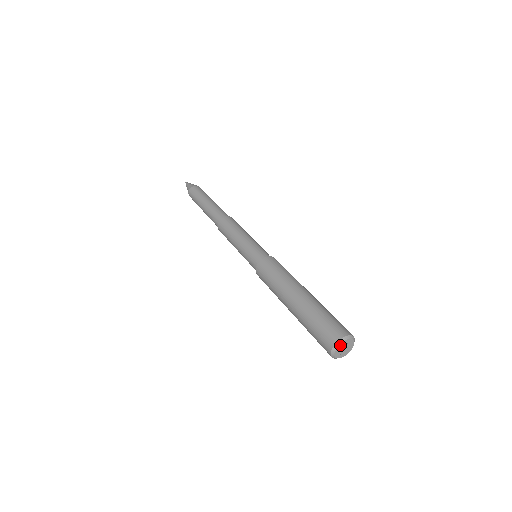
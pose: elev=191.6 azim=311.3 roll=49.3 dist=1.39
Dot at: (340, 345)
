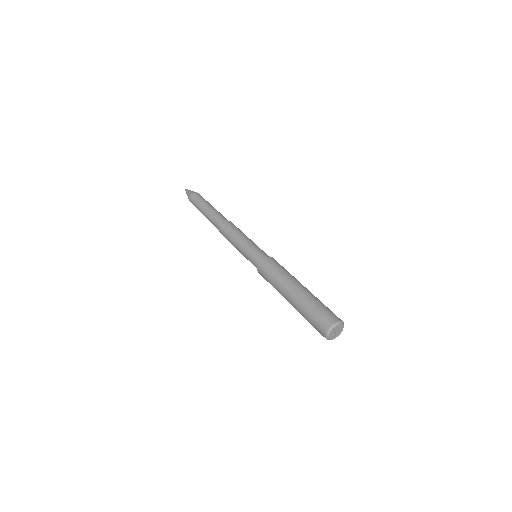
Dot at: (335, 328)
